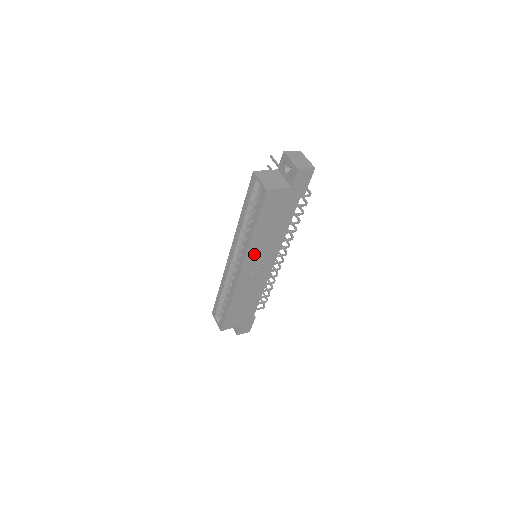
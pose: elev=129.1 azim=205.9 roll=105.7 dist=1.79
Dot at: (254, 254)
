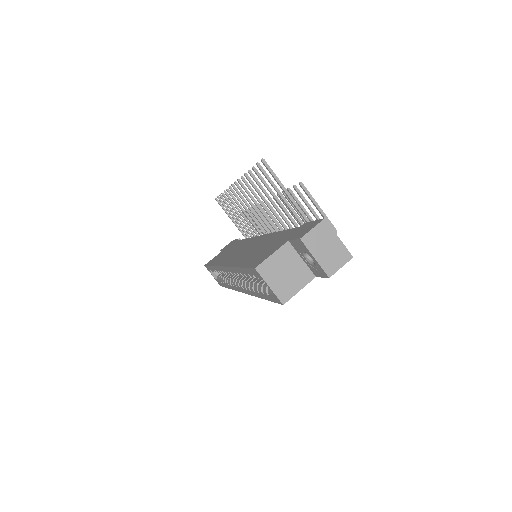
Dot at: occluded
